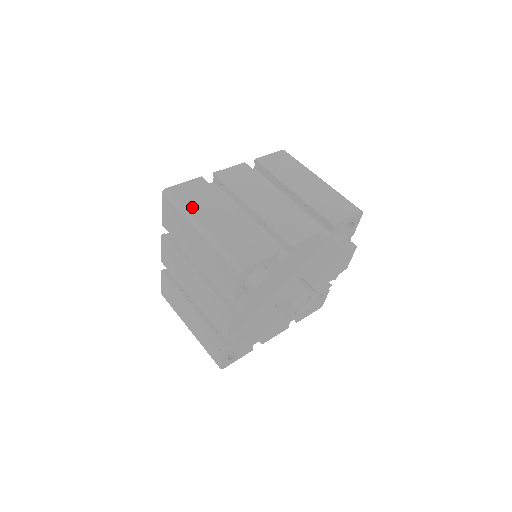
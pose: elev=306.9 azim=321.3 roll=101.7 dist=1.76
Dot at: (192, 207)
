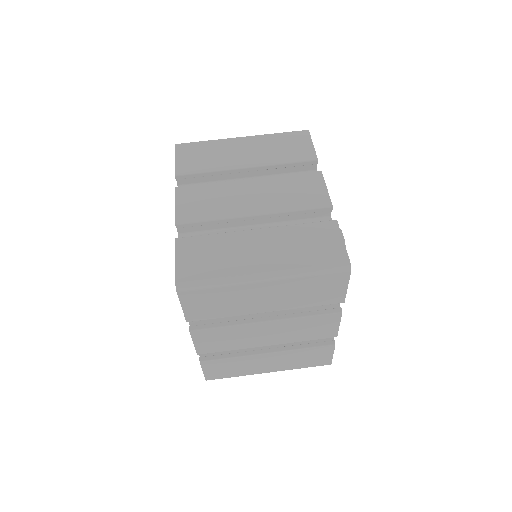
Dot at: (226, 270)
